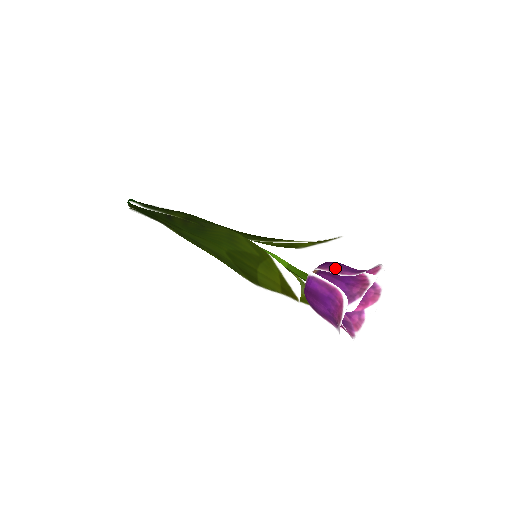
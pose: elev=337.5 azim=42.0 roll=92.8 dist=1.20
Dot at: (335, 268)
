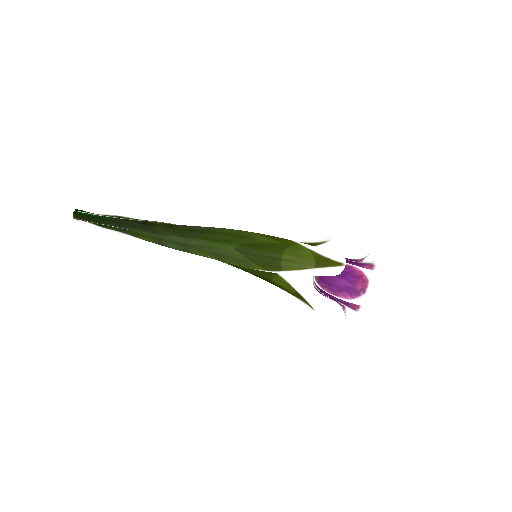
Dot at: occluded
